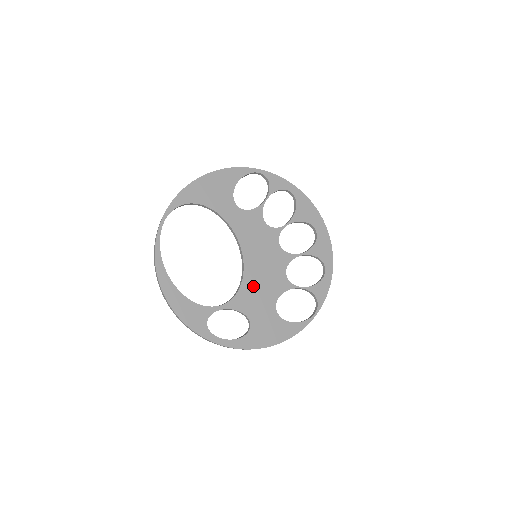
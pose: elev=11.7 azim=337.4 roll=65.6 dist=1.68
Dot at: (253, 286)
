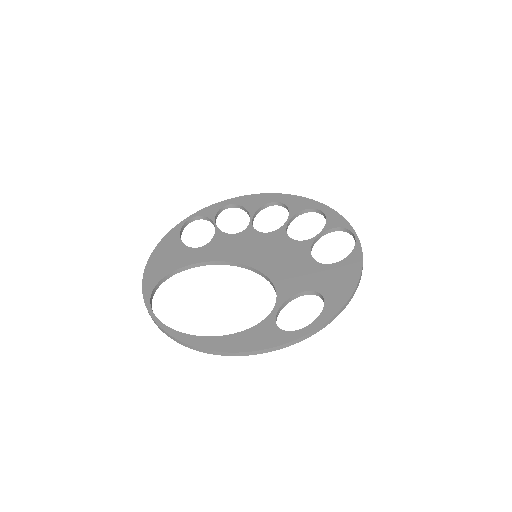
Dot at: (281, 271)
